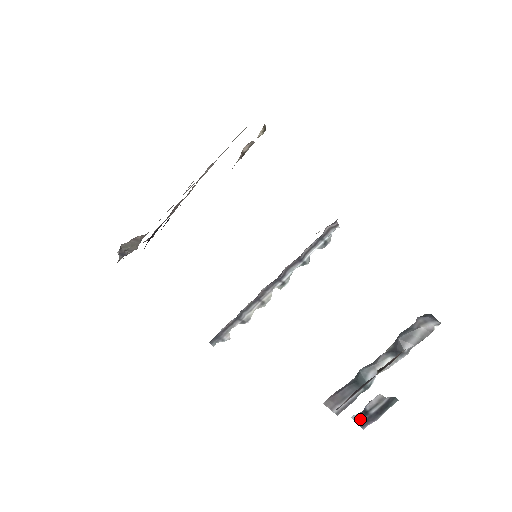
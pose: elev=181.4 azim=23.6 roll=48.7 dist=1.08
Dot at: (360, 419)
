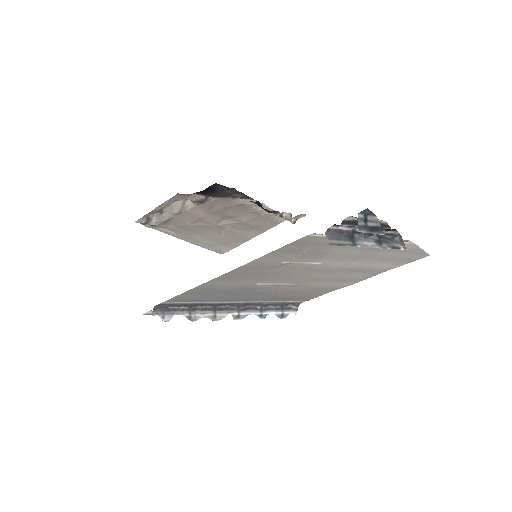
Dot at: (361, 221)
